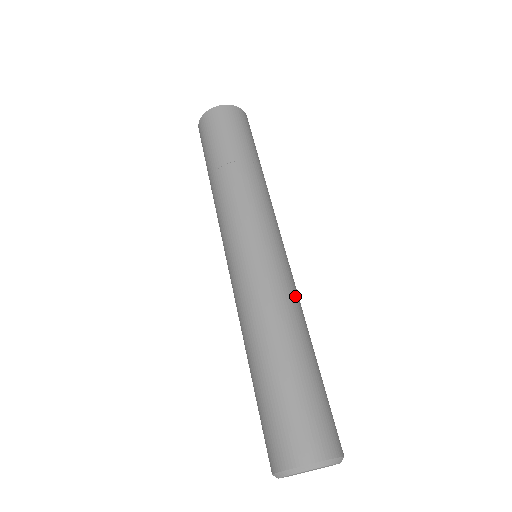
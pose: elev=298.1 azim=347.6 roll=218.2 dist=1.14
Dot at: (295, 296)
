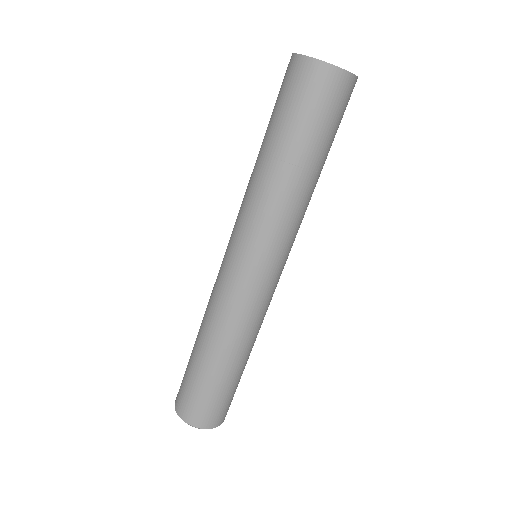
Dot at: occluded
